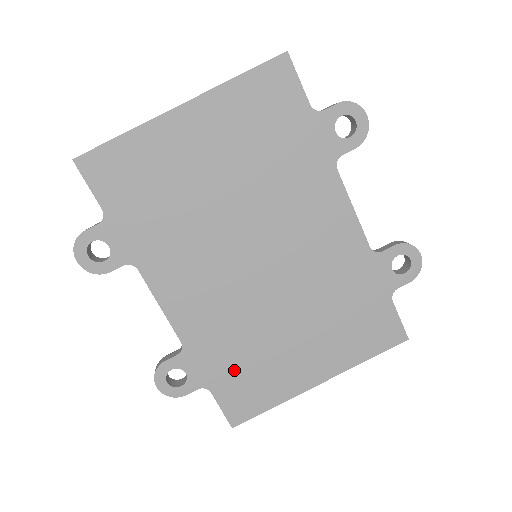
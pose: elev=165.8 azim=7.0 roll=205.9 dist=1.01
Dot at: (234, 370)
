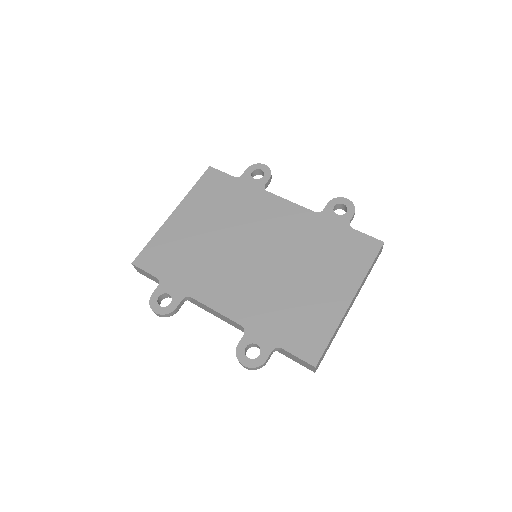
Dot at: (287, 324)
